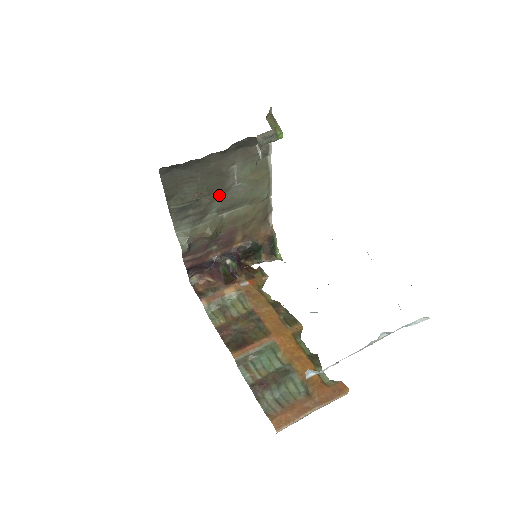
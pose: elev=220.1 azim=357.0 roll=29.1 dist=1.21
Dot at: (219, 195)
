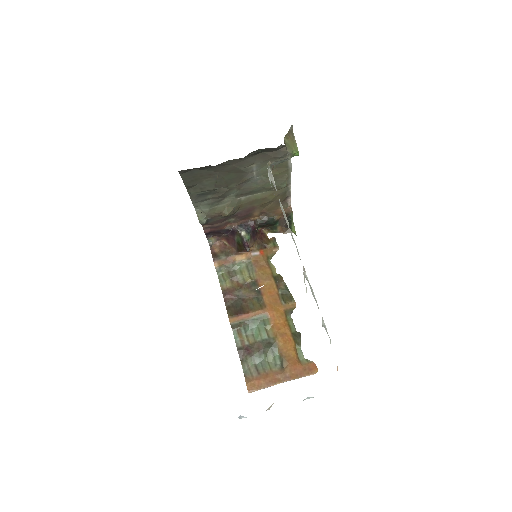
Dot at: (238, 185)
